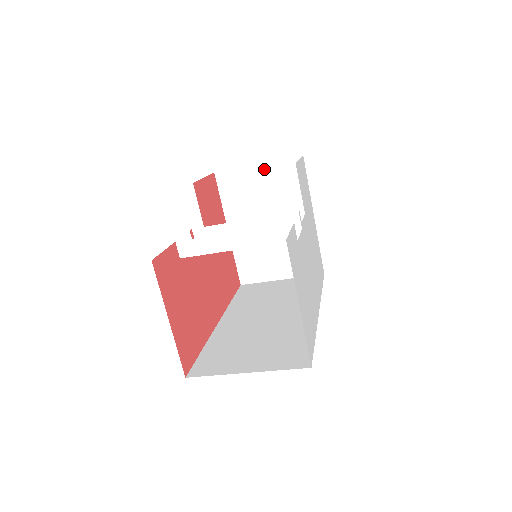
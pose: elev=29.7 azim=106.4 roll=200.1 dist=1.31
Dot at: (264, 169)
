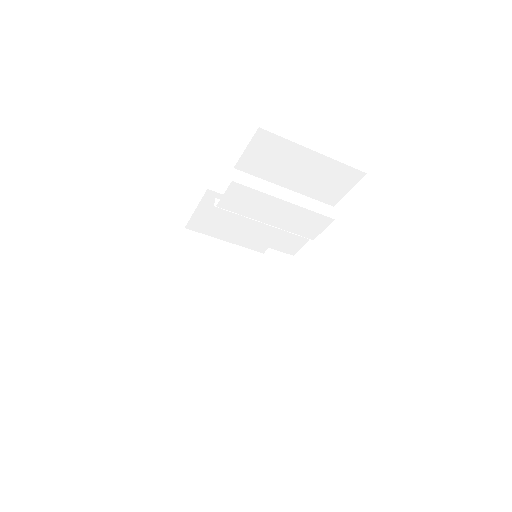
Dot at: (229, 247)
